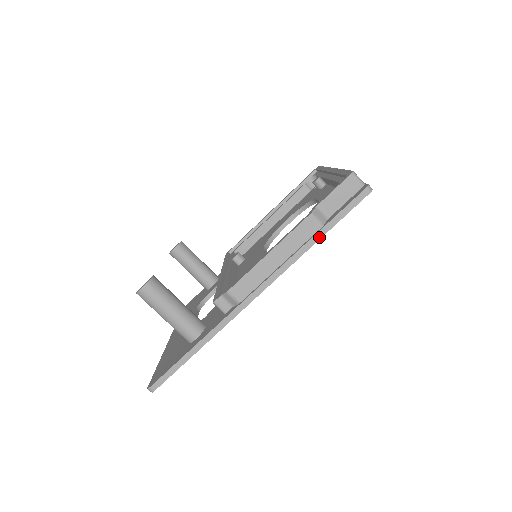
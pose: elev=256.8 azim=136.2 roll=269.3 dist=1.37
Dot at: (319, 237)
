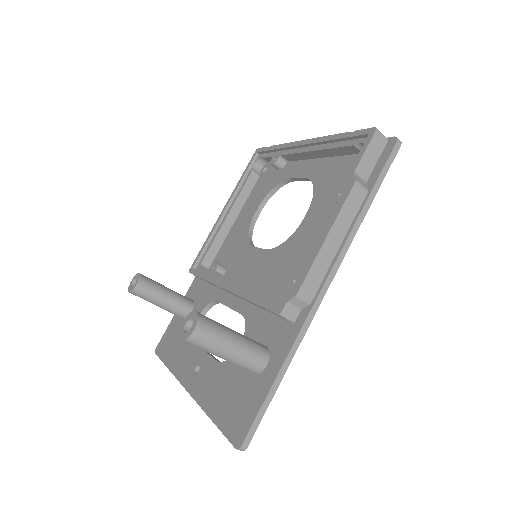
Dot at: (369, 203)
